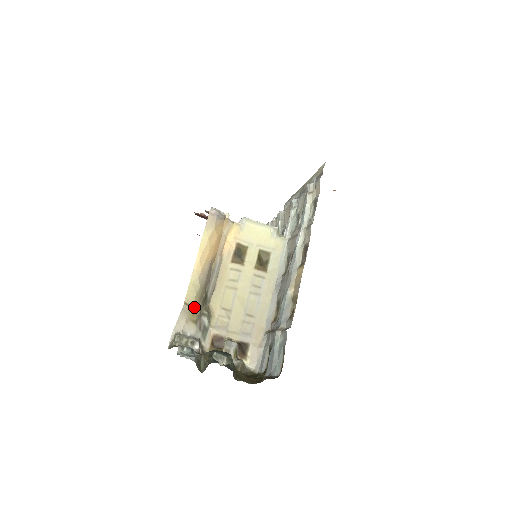
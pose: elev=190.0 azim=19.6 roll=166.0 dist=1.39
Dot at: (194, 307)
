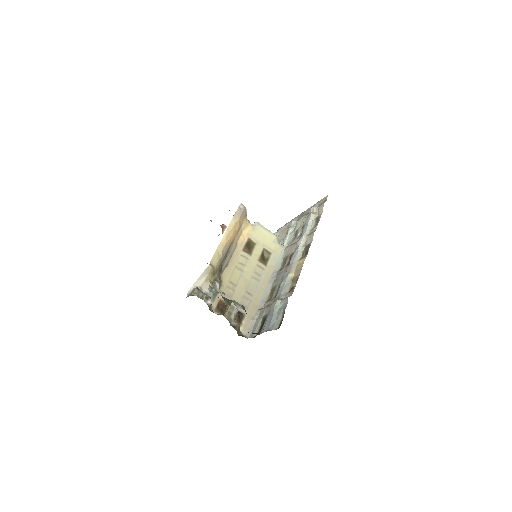
Dot at: (215, 270)
